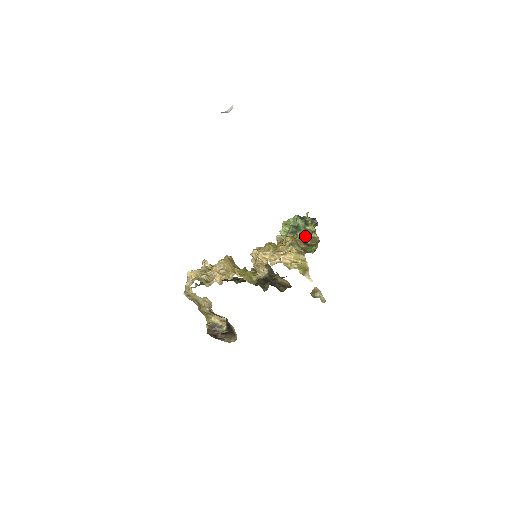
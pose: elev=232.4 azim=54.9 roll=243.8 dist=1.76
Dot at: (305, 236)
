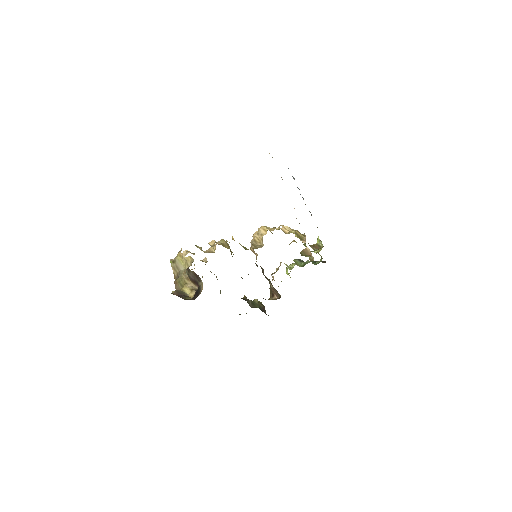
Dot at: occluded
